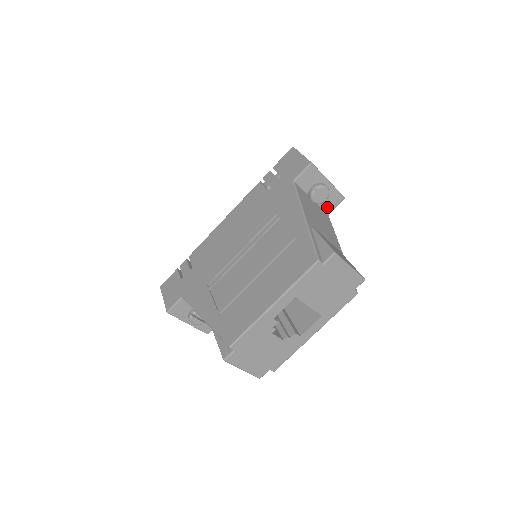
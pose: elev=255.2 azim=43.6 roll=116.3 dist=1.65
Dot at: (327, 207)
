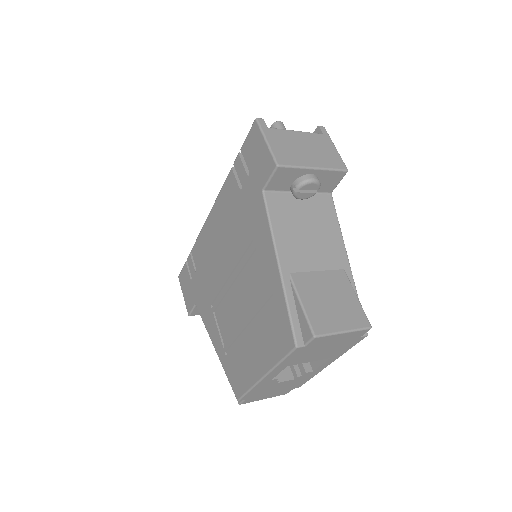
Dot at: (326, 188)
